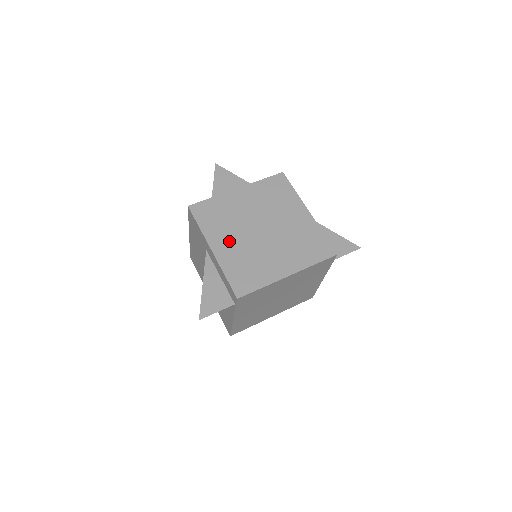
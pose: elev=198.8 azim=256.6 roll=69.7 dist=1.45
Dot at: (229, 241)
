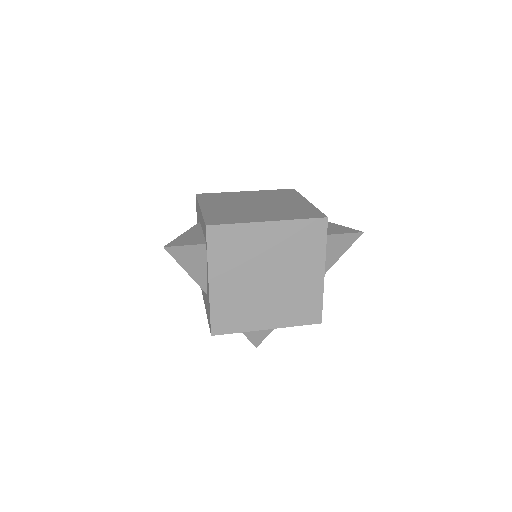
Dot at: (220, 206)
